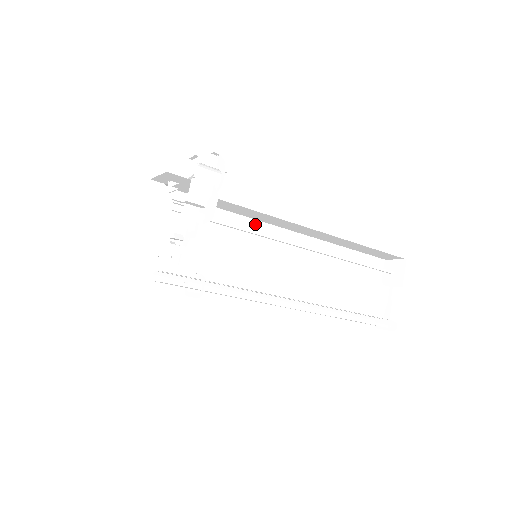
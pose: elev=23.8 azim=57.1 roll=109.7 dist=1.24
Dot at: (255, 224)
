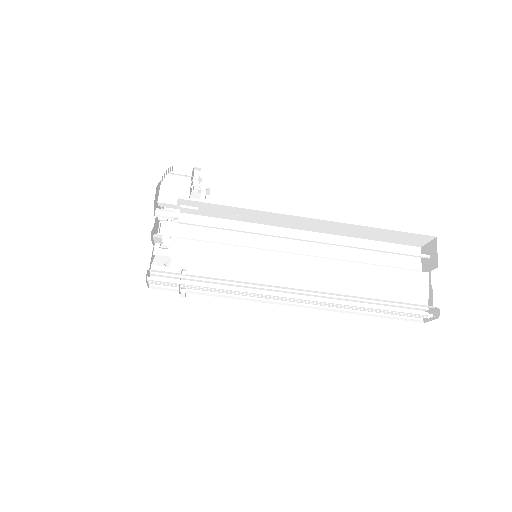
Dot at: (252, 227)
